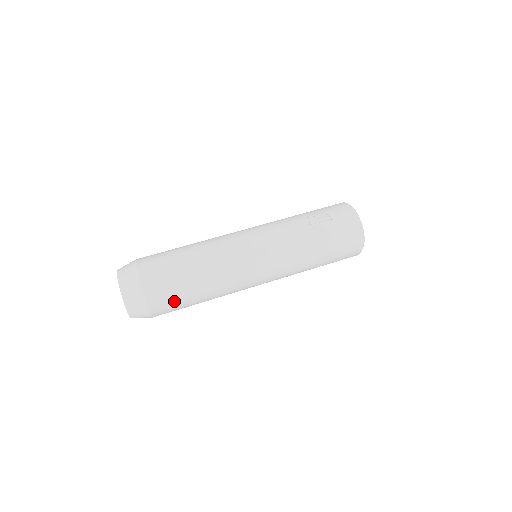
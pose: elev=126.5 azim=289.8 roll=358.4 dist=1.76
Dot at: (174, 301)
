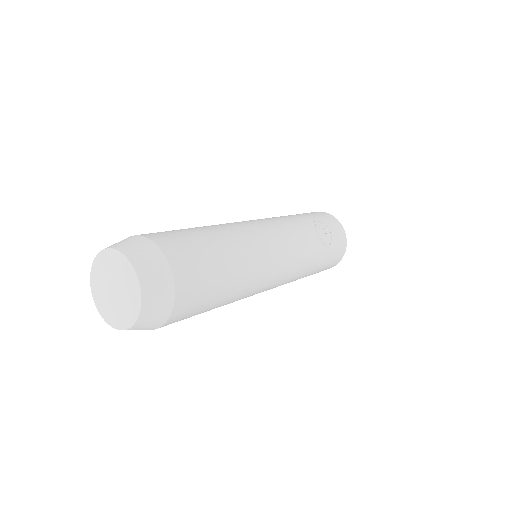
Dot at: (194, 312)
